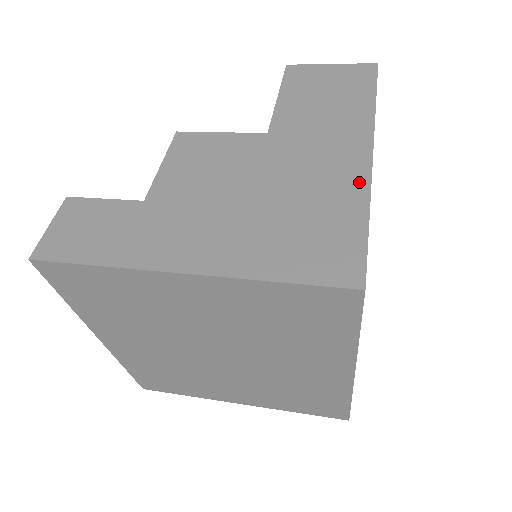
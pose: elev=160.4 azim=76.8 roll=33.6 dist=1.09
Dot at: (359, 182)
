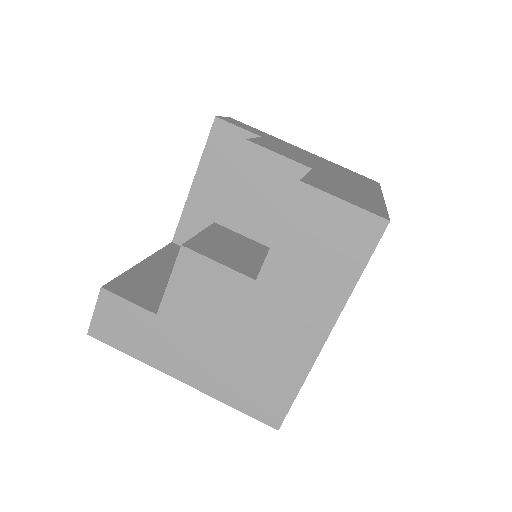
Dot at: (306, 360)
